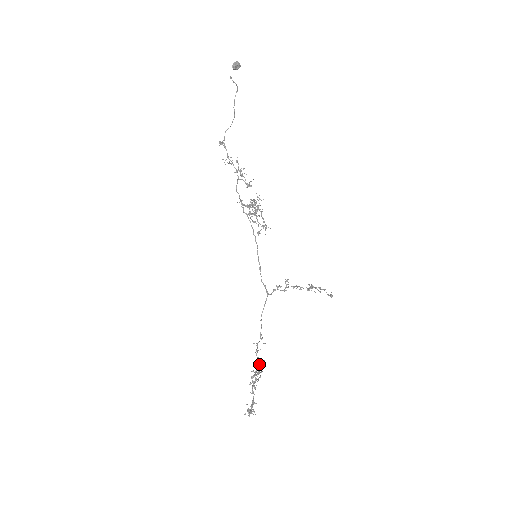
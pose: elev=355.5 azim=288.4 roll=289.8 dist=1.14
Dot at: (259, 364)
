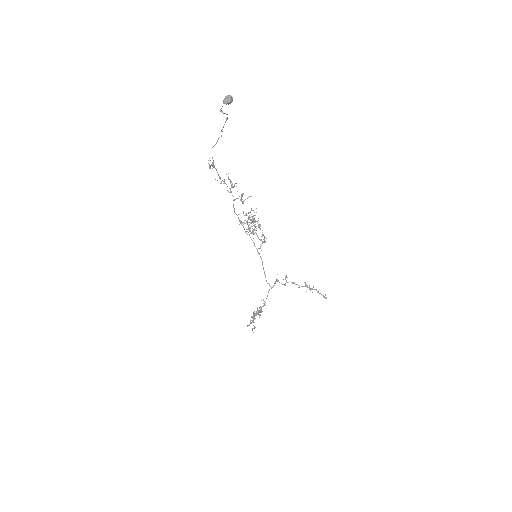
Dot at: occluded
